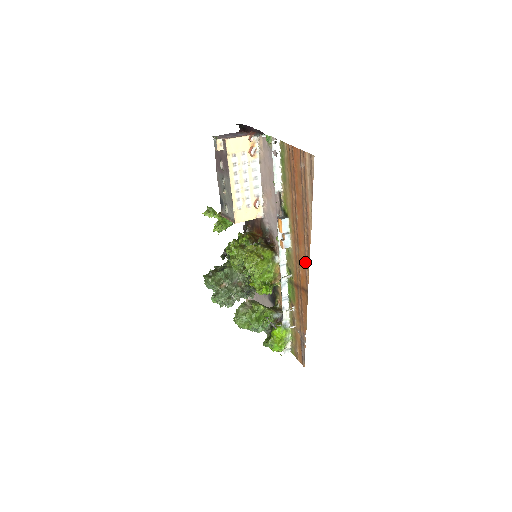
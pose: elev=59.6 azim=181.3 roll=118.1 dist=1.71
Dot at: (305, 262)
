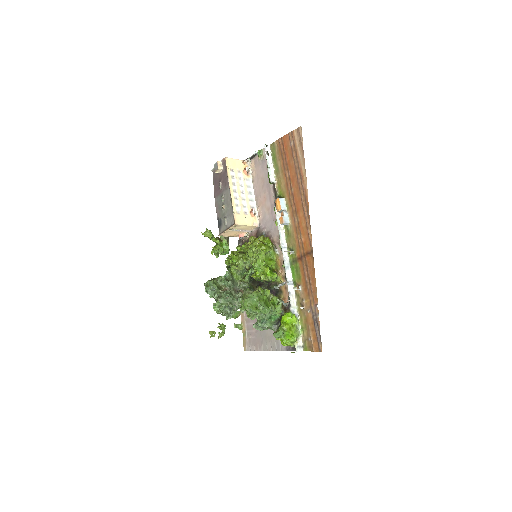
Dot at: (306, 223)
